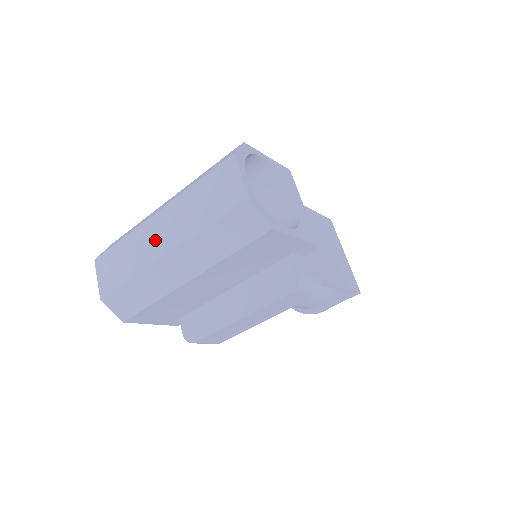
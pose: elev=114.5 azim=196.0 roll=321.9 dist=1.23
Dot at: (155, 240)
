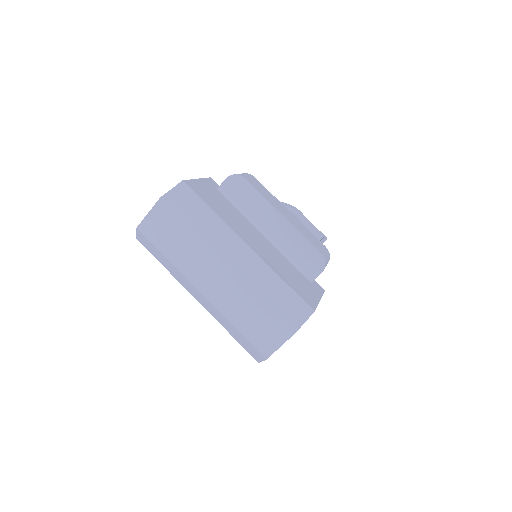
Dot at: (206, 274)
